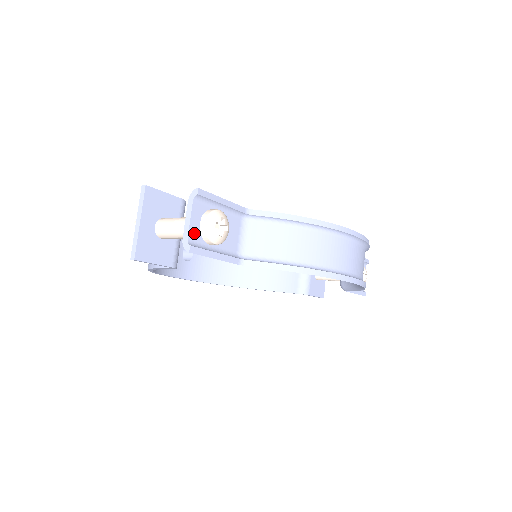
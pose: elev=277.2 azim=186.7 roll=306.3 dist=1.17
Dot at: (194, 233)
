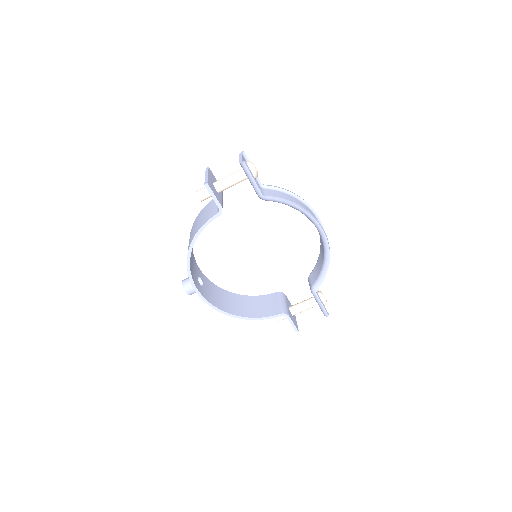
Dot at: occluded
